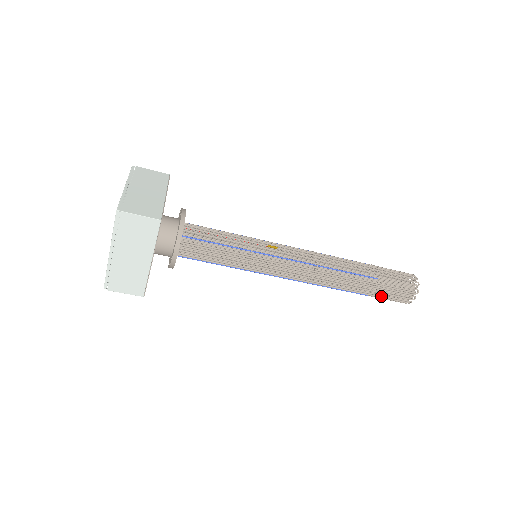
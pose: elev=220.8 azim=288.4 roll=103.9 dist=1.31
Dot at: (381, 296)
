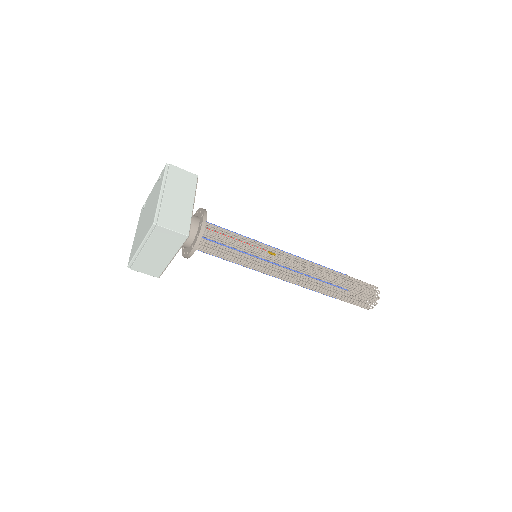
Dot at: (347, 301)
